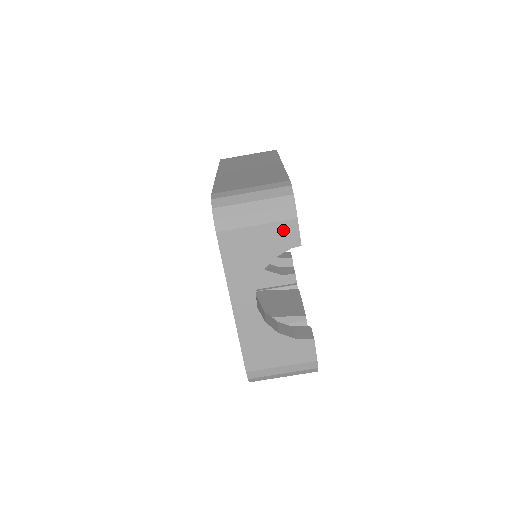
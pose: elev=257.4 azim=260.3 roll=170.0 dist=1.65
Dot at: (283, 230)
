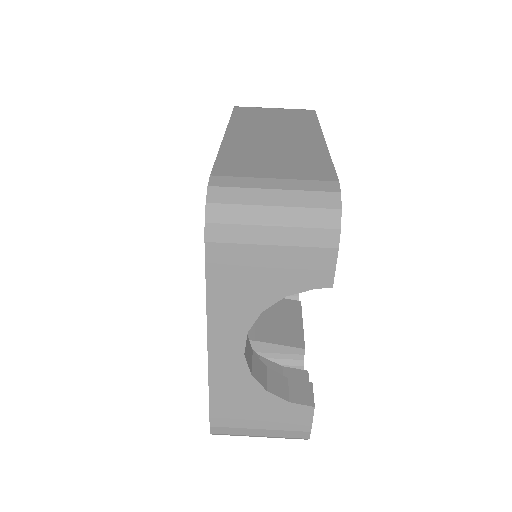
Dot at: (311, 260)
